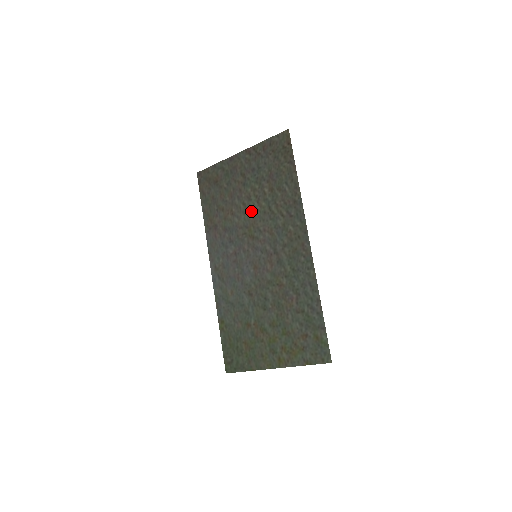
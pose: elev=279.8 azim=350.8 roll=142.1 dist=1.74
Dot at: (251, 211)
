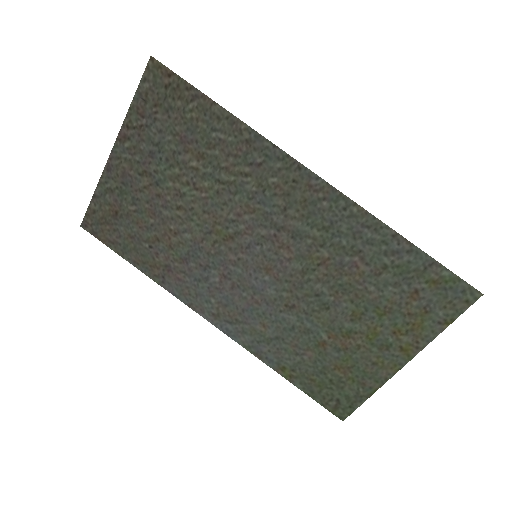
Dot at: (197, 208)
